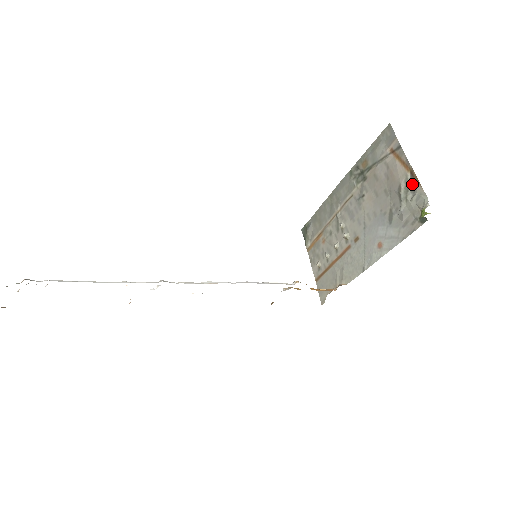
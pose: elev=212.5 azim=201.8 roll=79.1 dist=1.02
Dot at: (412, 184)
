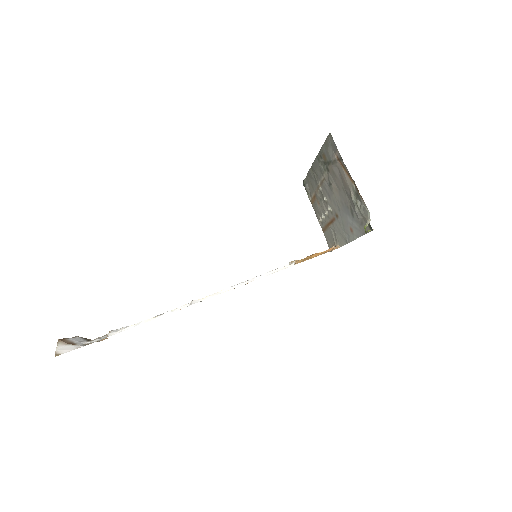
Dot at: (357, 195)
